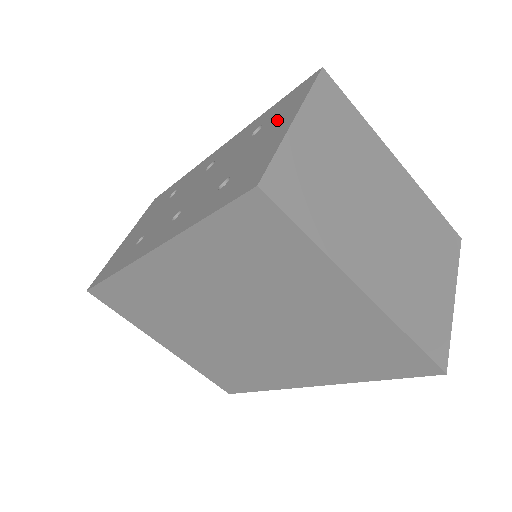
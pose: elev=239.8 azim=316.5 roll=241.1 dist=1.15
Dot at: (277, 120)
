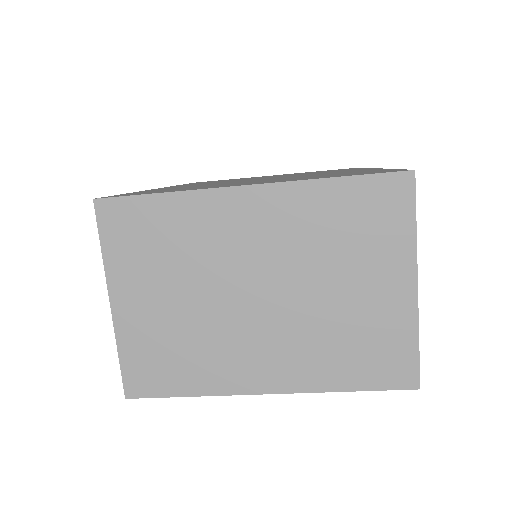
Dot at: occluded
